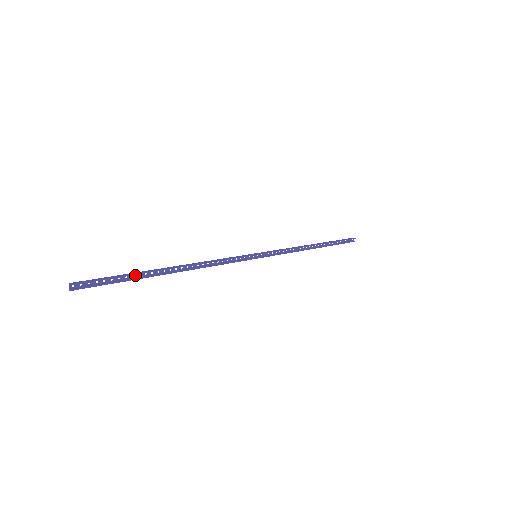
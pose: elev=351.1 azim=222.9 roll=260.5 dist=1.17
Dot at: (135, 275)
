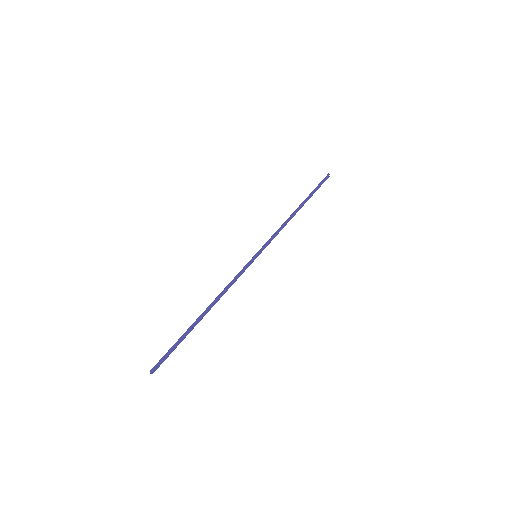
Dot at: (183, 335)
